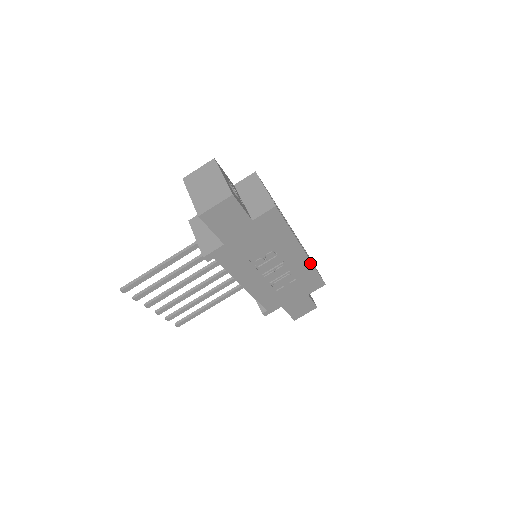
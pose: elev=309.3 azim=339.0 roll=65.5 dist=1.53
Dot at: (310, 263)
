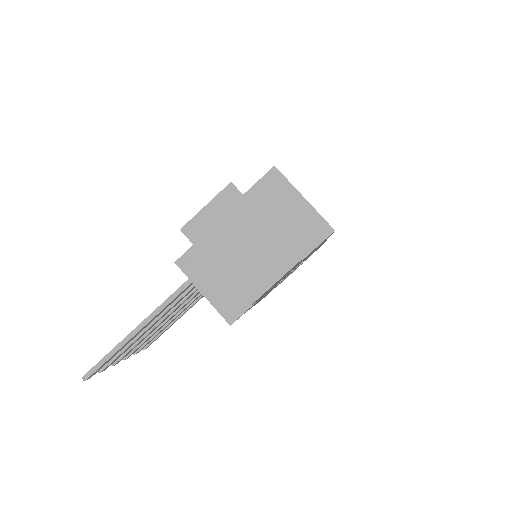
Dot at: (323, 243)
